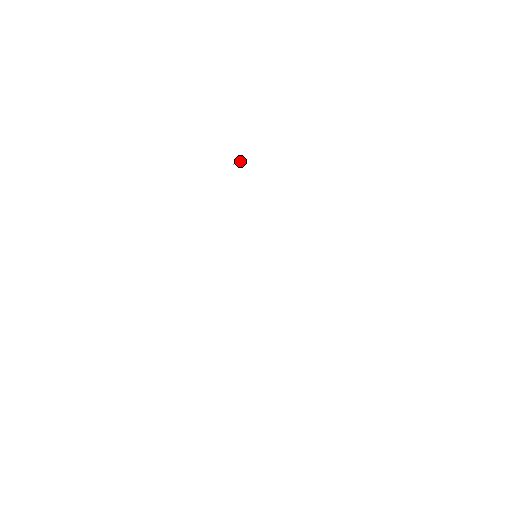
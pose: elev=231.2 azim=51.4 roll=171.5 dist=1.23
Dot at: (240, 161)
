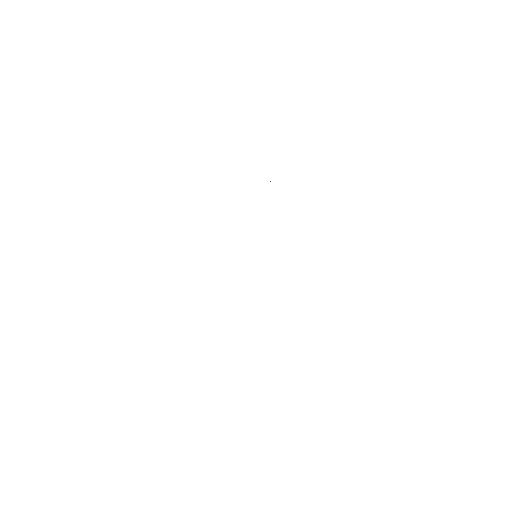
Dot at: occluded
